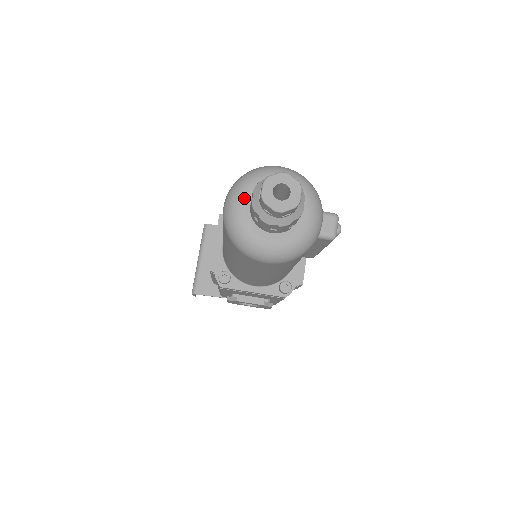
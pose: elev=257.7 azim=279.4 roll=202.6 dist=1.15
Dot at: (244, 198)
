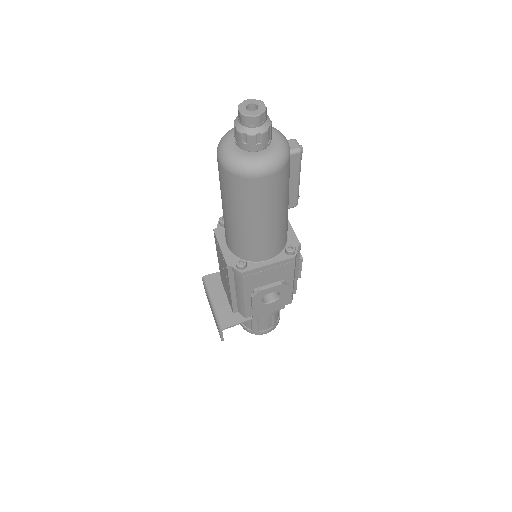
Dot at: (229, 143)
